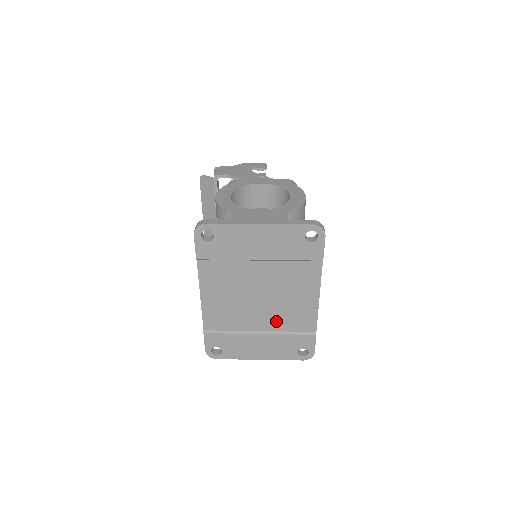
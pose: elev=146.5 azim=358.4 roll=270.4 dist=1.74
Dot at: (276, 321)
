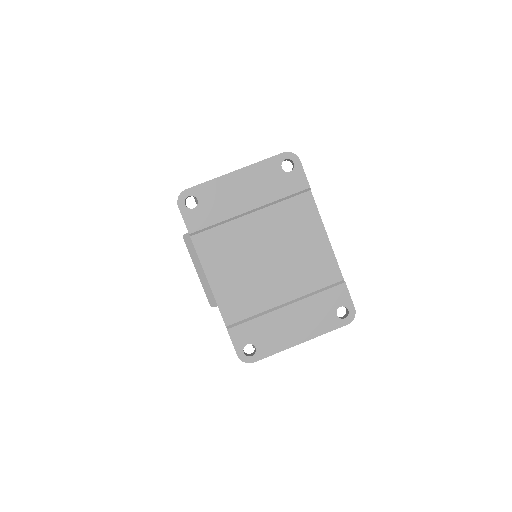
Dot at: (297, 282)
